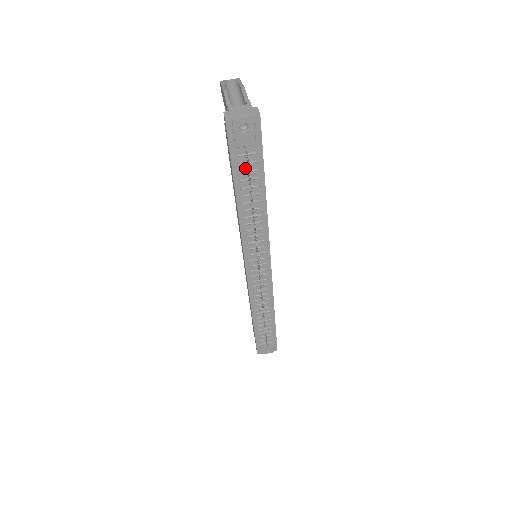
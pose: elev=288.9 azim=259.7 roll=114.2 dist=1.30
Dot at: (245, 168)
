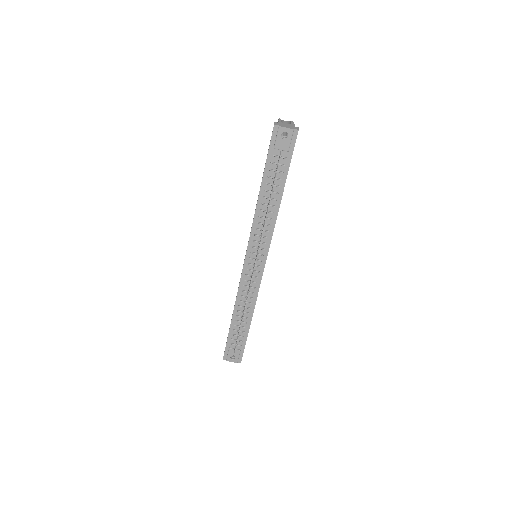
Dot at: (275, 168)
